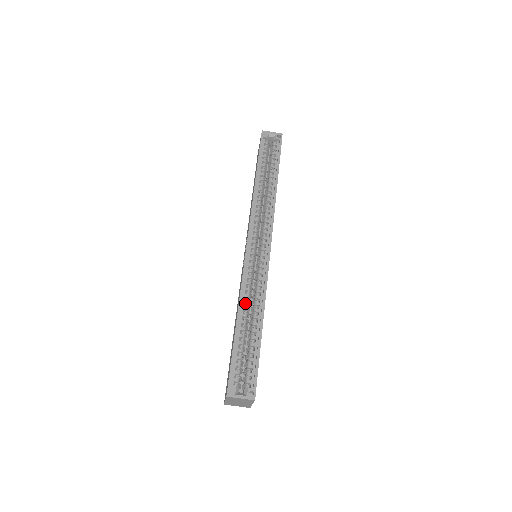
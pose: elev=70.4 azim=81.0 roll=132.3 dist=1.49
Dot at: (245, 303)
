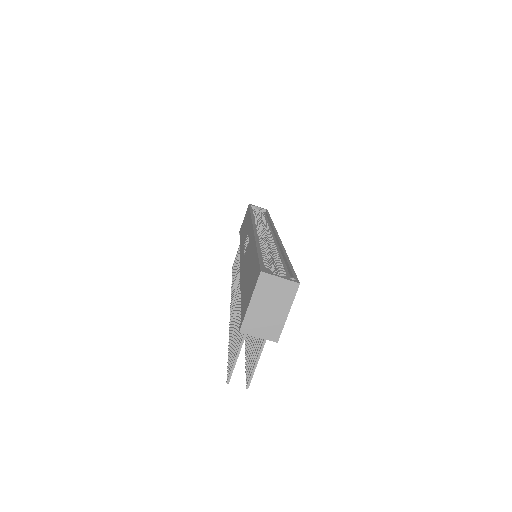
Dot at: (261, 246)
